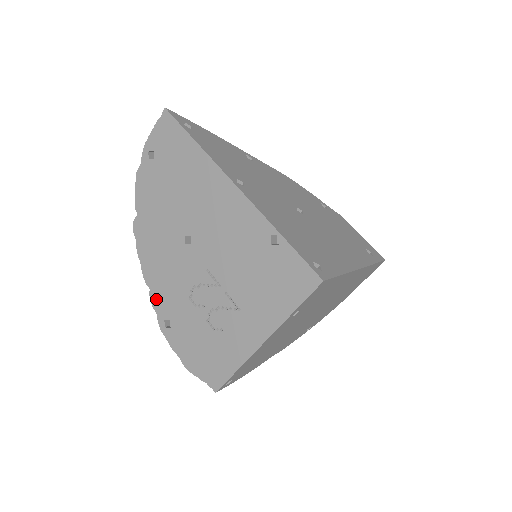
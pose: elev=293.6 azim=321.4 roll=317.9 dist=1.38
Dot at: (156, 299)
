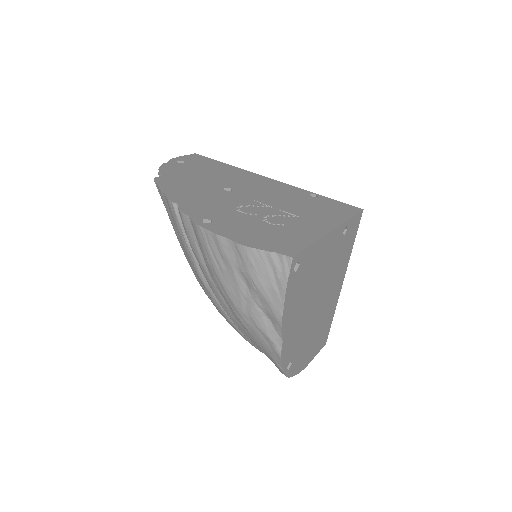
Dot at: (189, 209)
